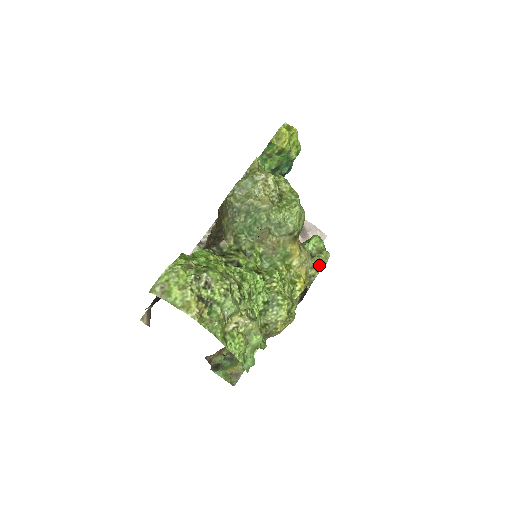
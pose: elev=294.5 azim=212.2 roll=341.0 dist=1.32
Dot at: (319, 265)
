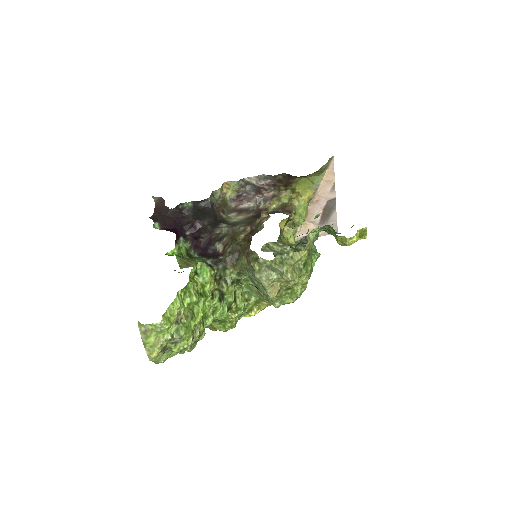
Dot at: occluded
